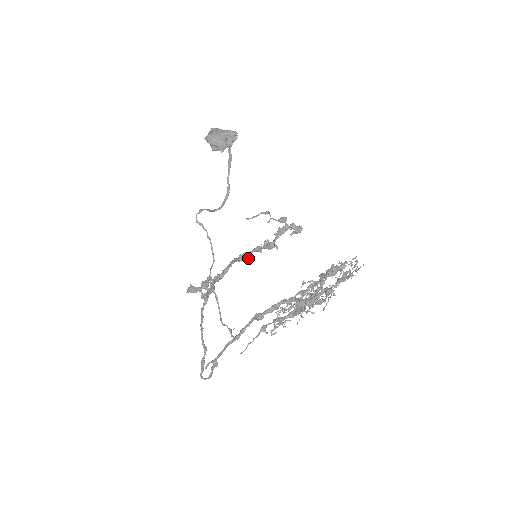
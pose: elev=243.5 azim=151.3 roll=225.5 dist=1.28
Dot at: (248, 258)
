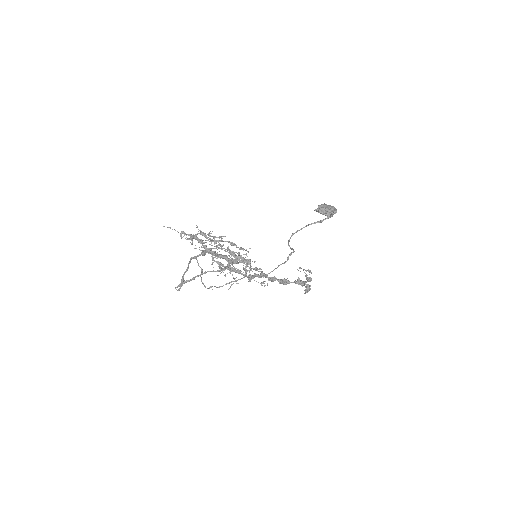
Dot at: (270, 279)
